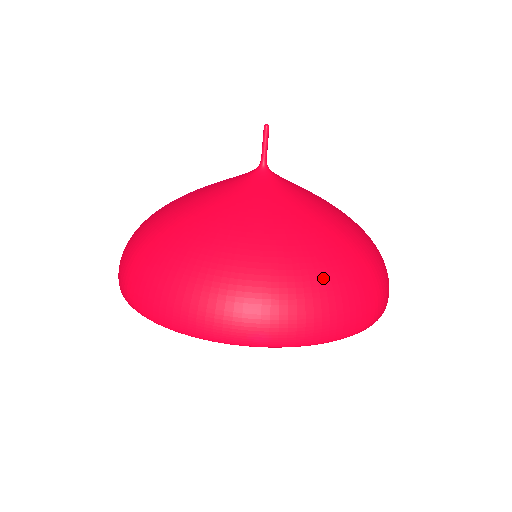
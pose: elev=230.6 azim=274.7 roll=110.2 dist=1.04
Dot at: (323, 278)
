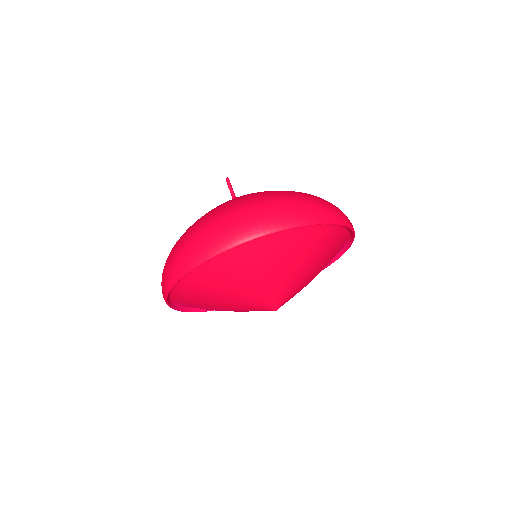
Dot at: (283, 195)
